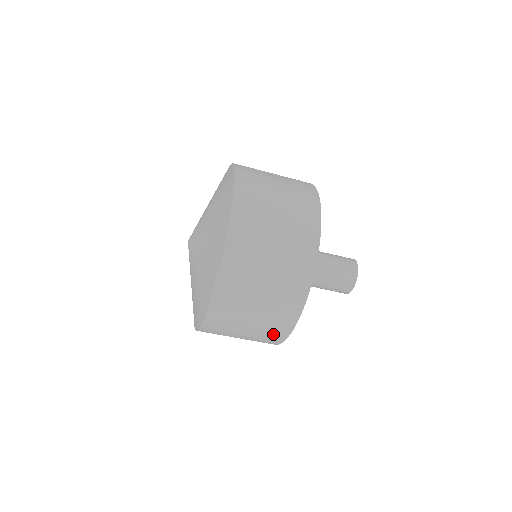
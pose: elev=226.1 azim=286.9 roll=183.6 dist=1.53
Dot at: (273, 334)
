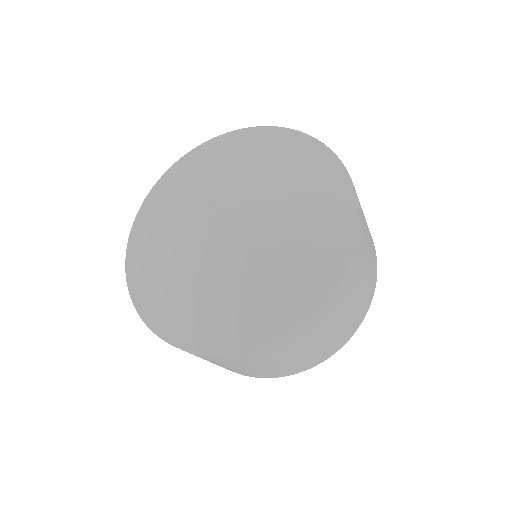
Dot at: (353, 324)
